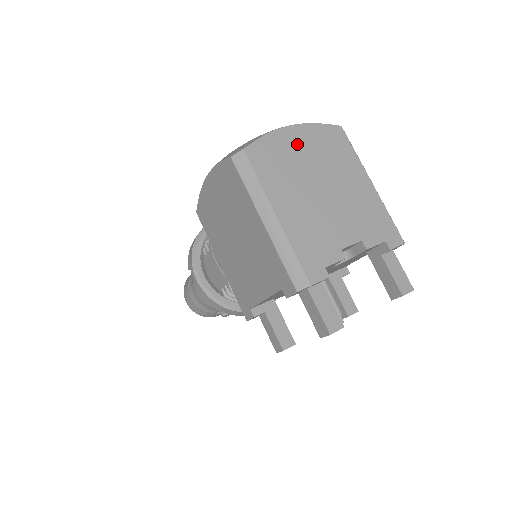
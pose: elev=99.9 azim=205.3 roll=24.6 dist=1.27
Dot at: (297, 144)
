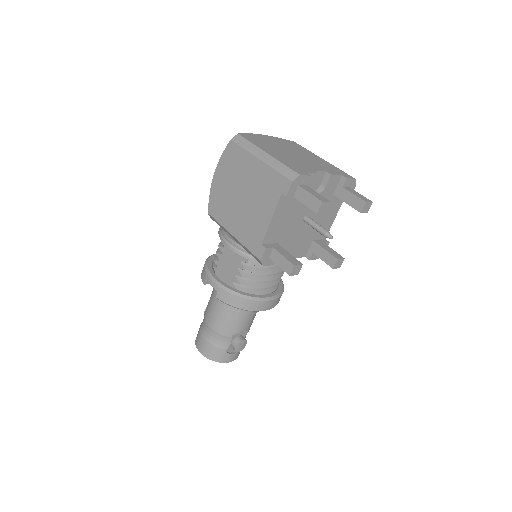
Dot at: (270, 140)
